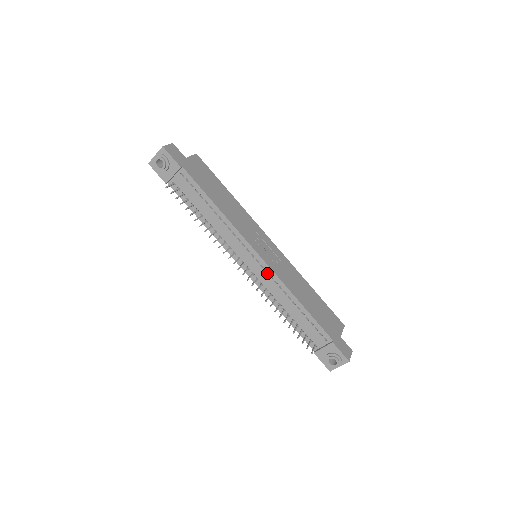
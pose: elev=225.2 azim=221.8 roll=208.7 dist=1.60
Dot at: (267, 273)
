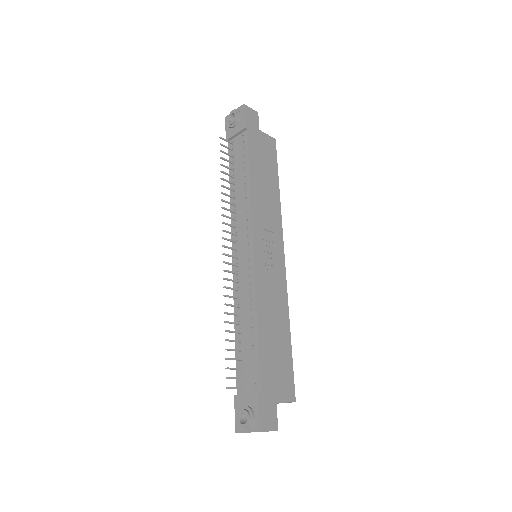
Dot at: (249, 271)
